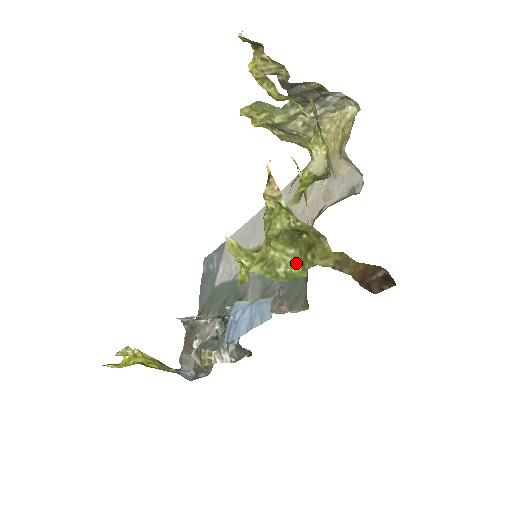
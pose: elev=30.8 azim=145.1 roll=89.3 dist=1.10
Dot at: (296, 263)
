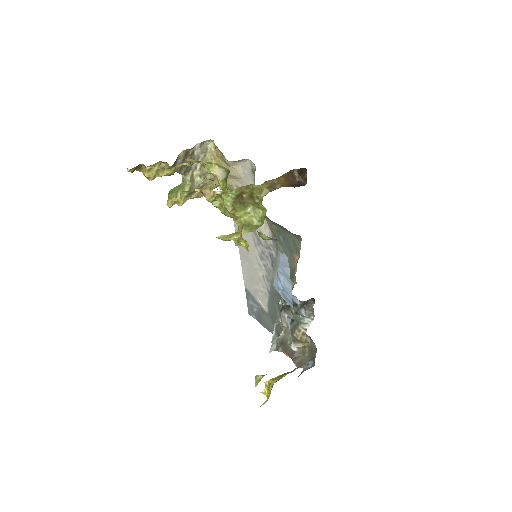
Dot at: (257, 211)
